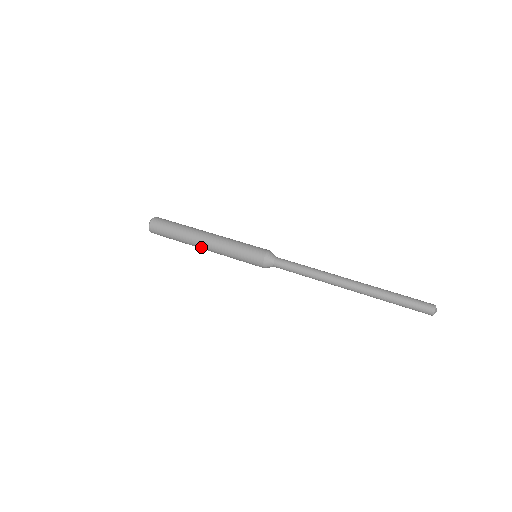
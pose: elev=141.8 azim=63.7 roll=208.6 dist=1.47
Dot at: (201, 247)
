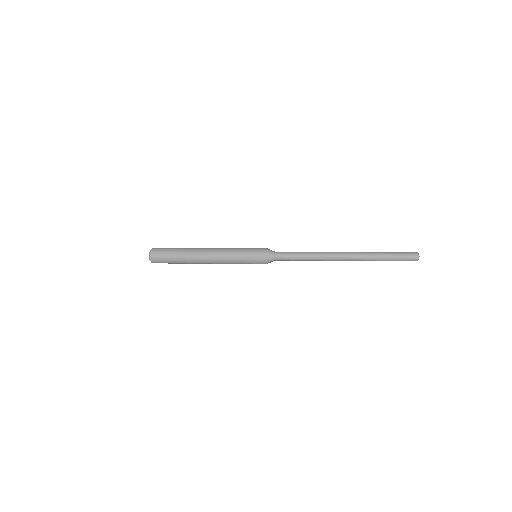
Dot at: (204, 262)
